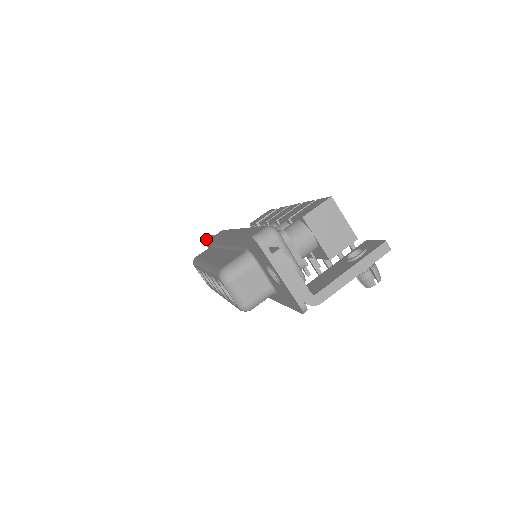
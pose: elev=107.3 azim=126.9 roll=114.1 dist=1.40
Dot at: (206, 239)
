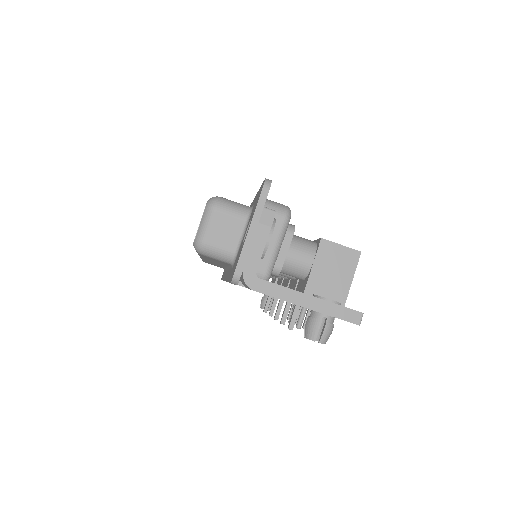
Dot at: occluded
